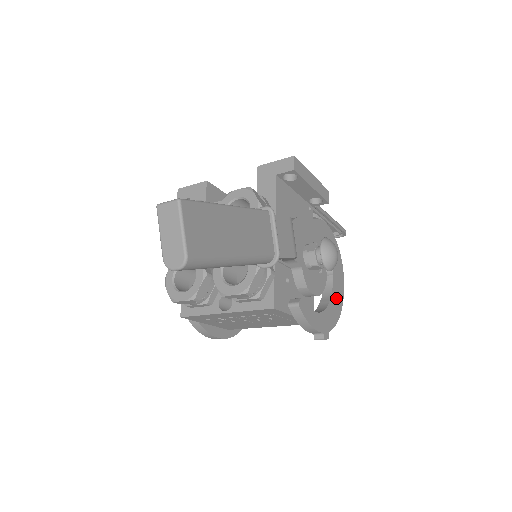
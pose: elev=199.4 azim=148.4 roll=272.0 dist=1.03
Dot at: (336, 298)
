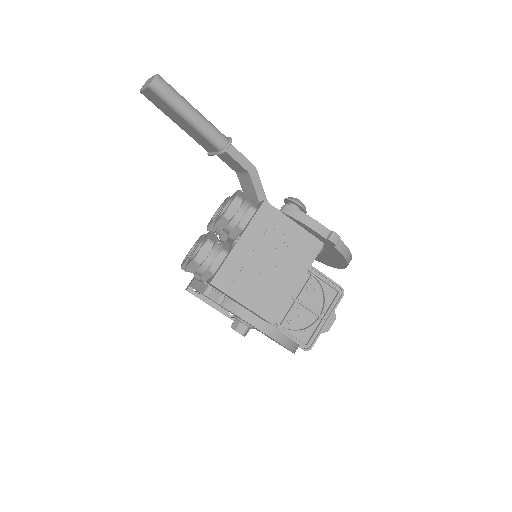
Dot at: occluded
